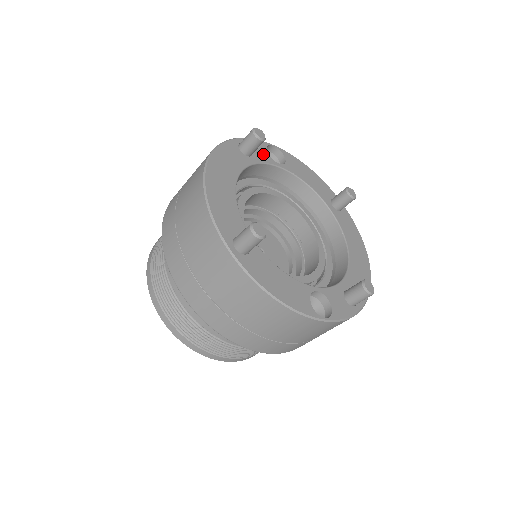
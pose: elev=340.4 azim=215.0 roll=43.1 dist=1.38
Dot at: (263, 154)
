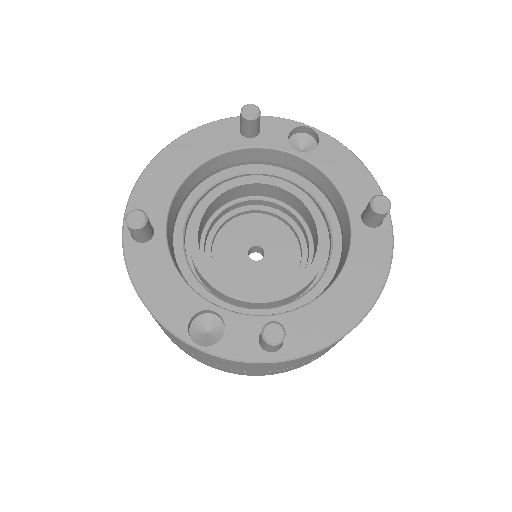
Dot at: (278, 137)
